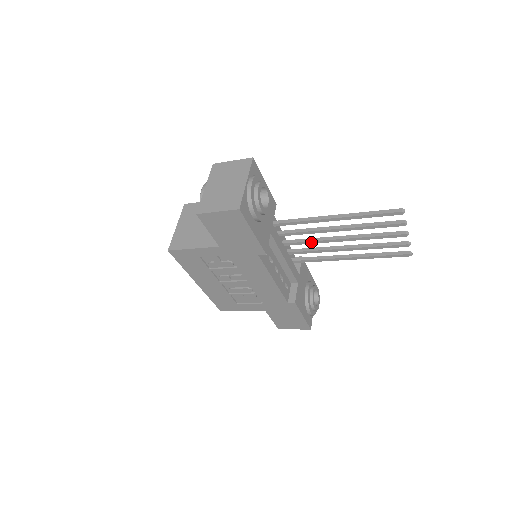
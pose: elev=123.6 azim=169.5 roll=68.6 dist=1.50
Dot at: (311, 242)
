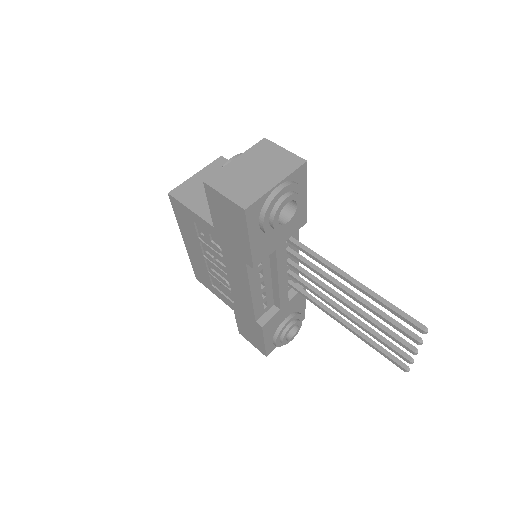
Dot at: (317, 283)
